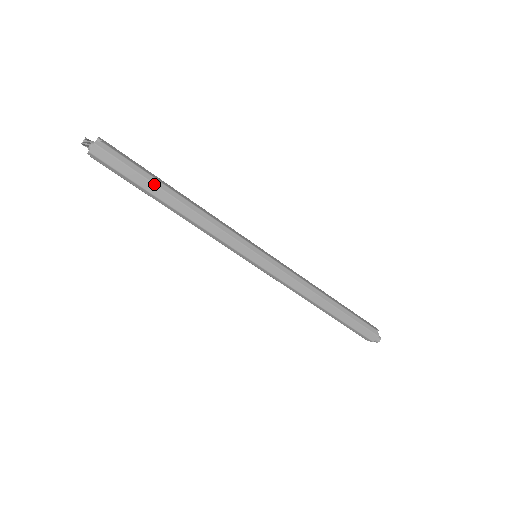
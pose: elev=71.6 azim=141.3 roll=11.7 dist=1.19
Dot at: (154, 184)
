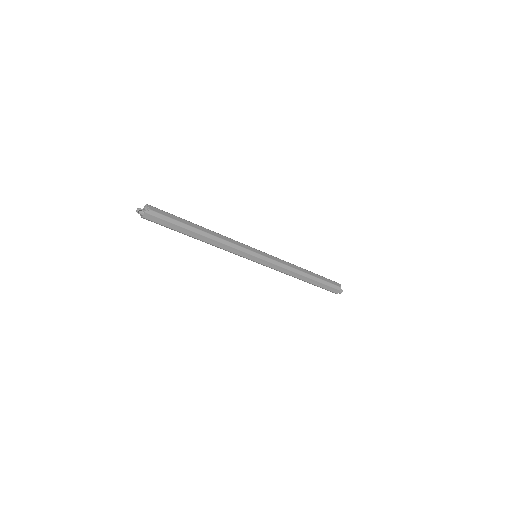
Dot at: (186, 229)
